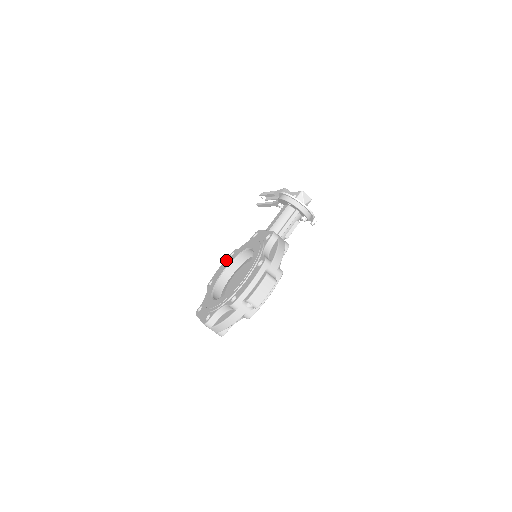
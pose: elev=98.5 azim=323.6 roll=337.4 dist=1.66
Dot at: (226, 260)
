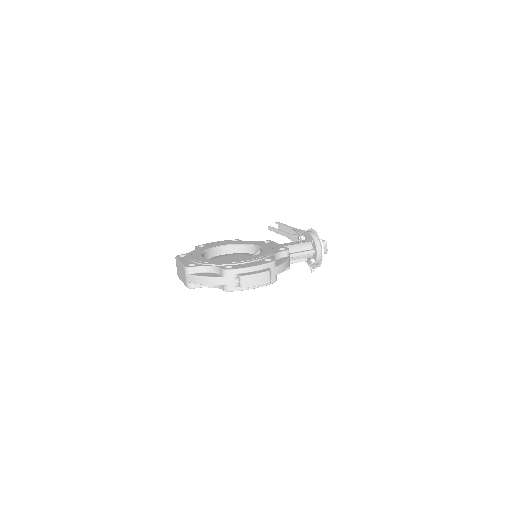
Dot at: (226, 241)
